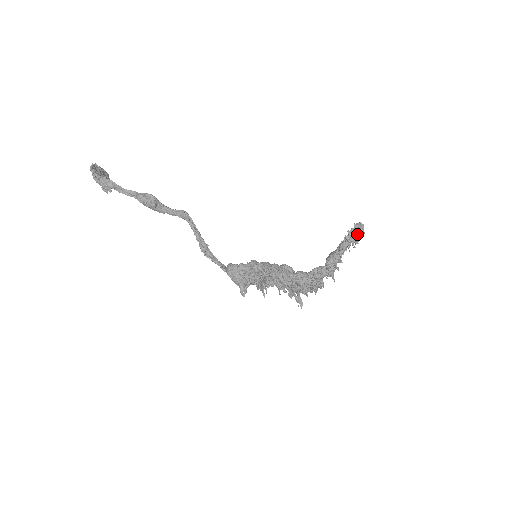
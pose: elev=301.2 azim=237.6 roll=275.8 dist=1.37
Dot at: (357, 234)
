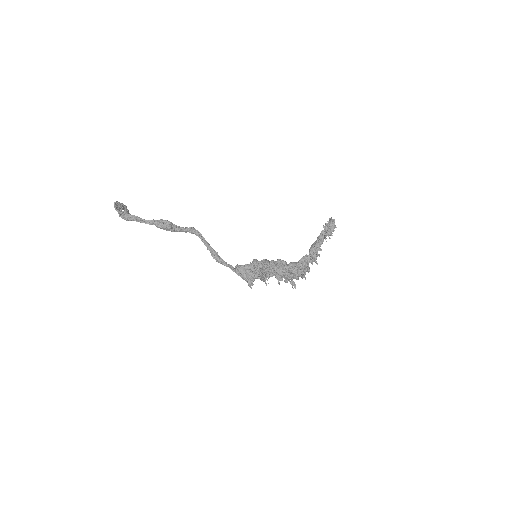
Dot at: (331, 229)
